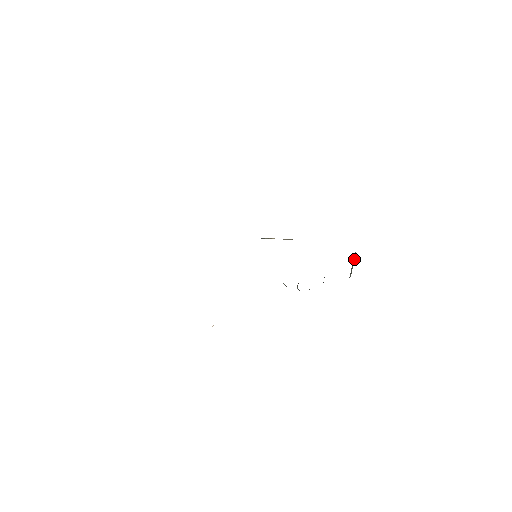
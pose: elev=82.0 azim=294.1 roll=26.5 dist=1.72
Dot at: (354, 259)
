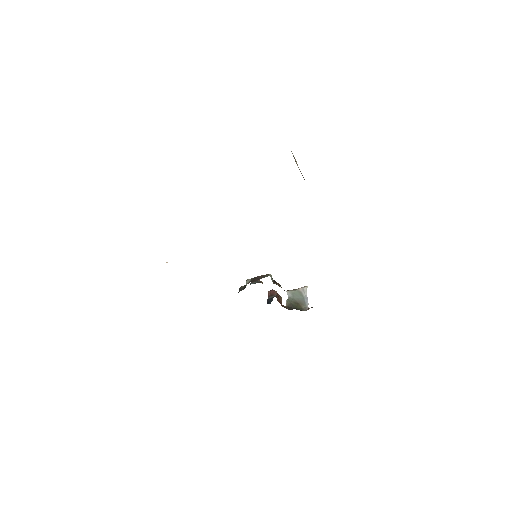
Dot at: (304, 294)
